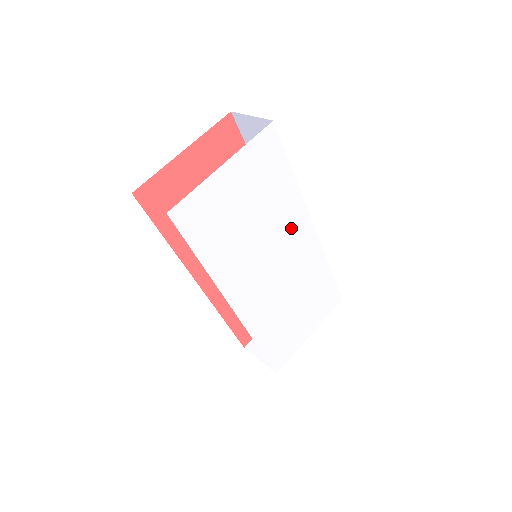
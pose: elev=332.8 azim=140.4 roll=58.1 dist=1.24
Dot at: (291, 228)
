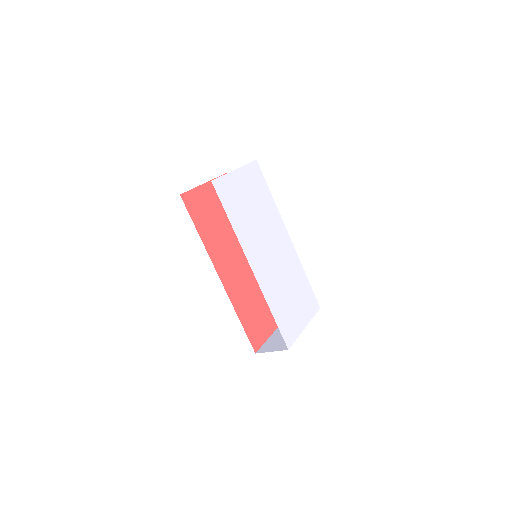
Dot at: (276, 229)
